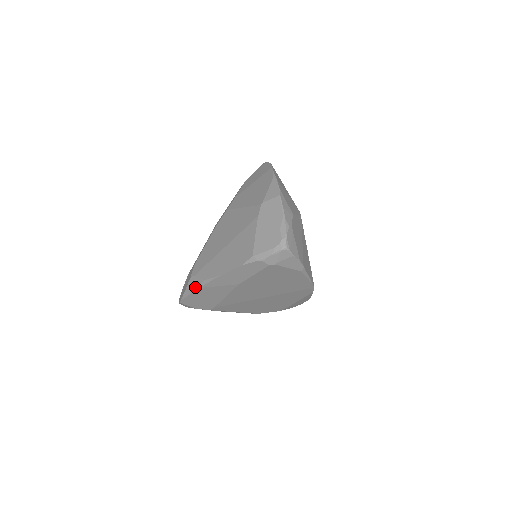
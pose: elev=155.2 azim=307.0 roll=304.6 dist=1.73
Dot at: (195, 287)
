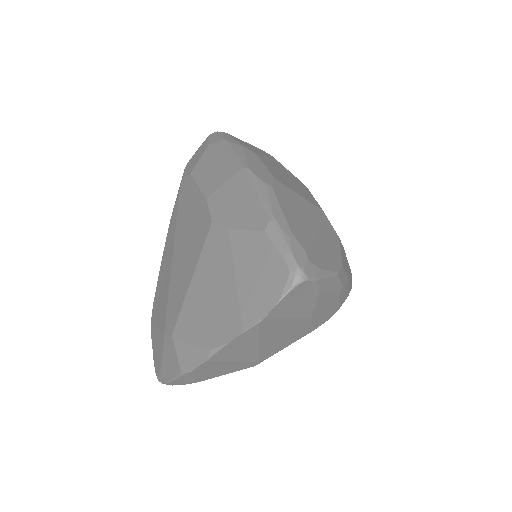
Dot at: occluded
